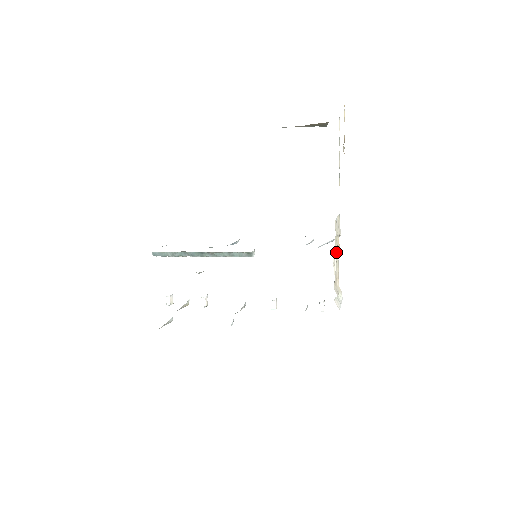
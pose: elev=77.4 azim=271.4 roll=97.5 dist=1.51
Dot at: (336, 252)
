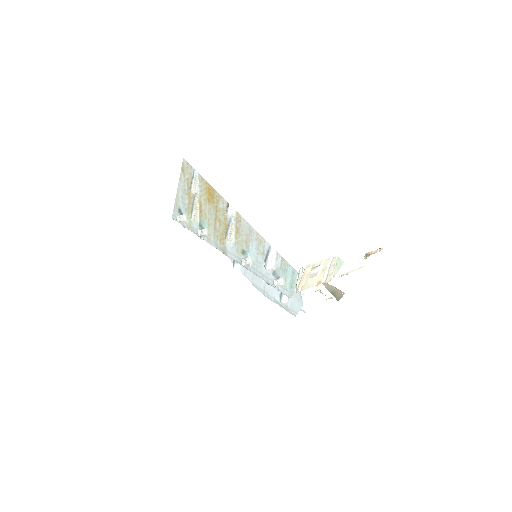
Dot at: (318, 273)
